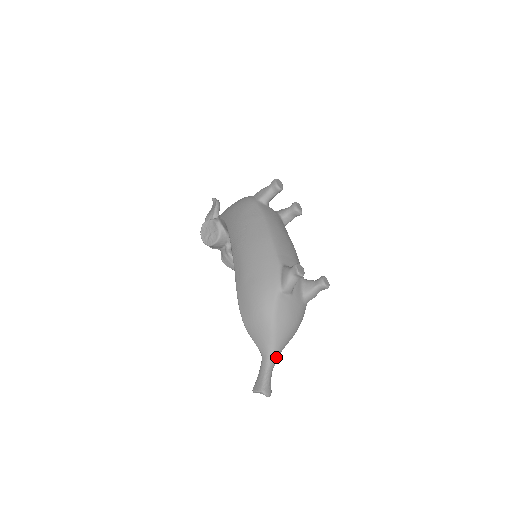
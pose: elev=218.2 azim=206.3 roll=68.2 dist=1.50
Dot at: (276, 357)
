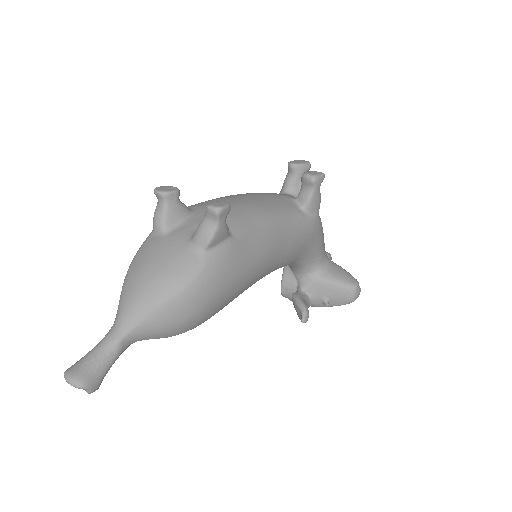
Dot at: (118, 328)
